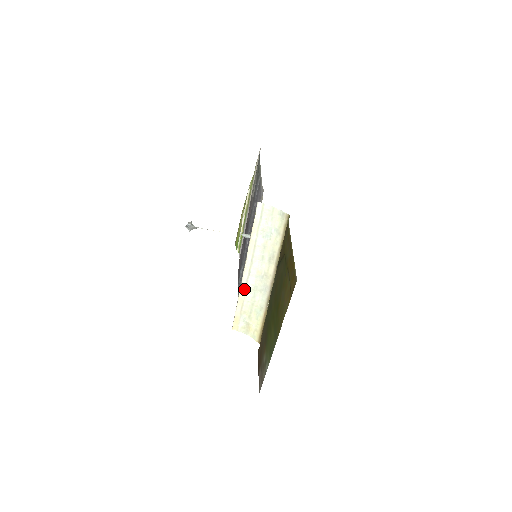
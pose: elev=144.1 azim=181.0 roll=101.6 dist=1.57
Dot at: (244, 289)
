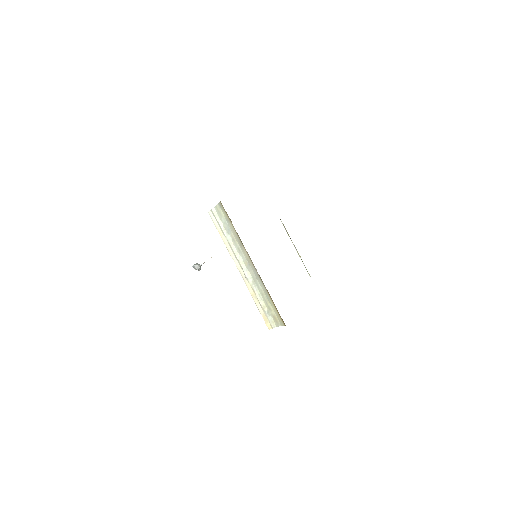
Dot at: (250, 286)
